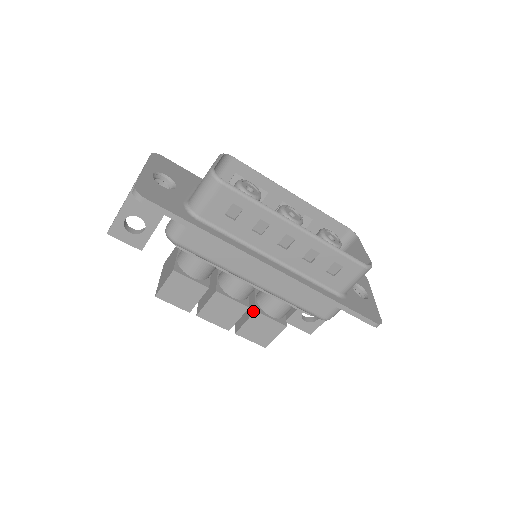
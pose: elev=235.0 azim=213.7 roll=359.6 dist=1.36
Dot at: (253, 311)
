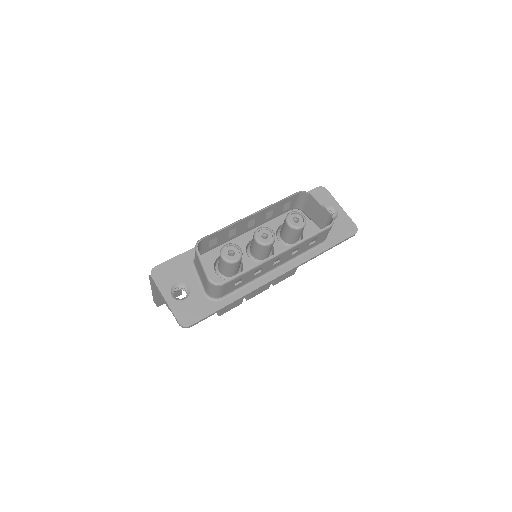
Dot at: occluded
